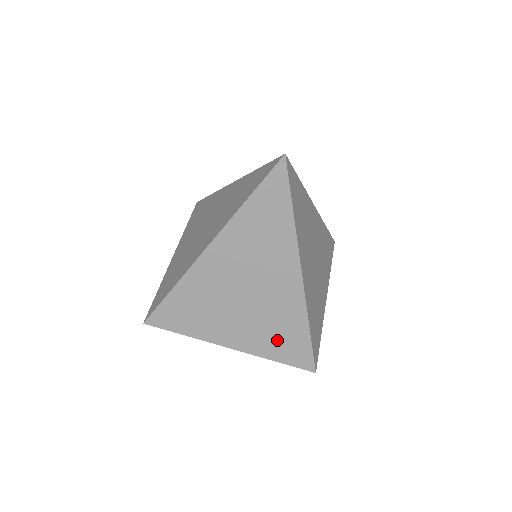
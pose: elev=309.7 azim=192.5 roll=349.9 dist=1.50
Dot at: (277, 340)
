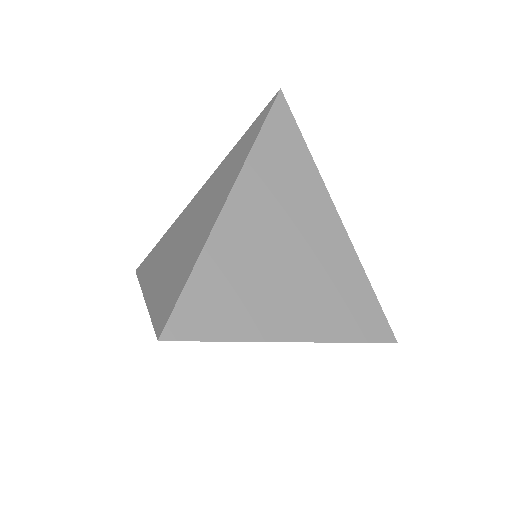
Dot at: (341, 308)
